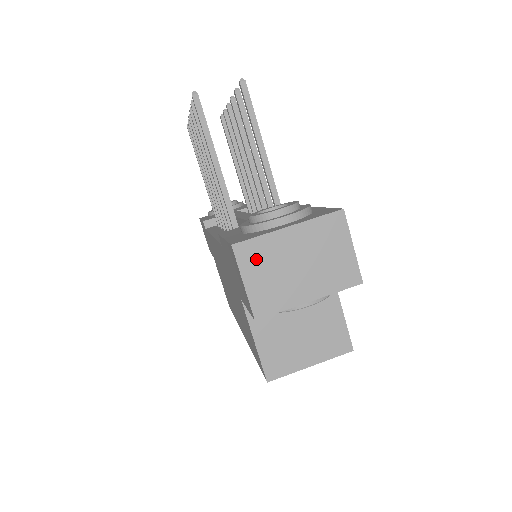
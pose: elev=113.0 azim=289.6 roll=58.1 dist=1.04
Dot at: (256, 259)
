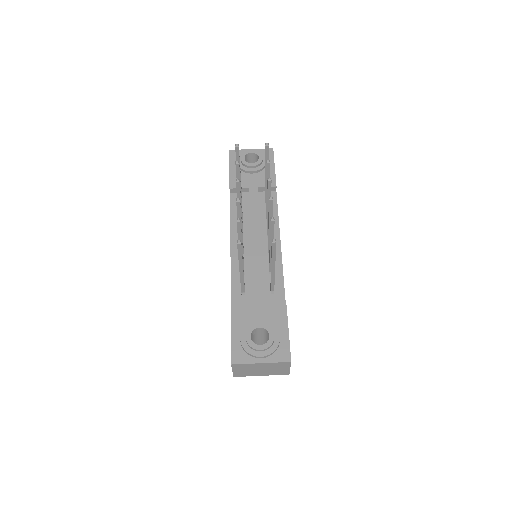
Dot at: (241, 367)
